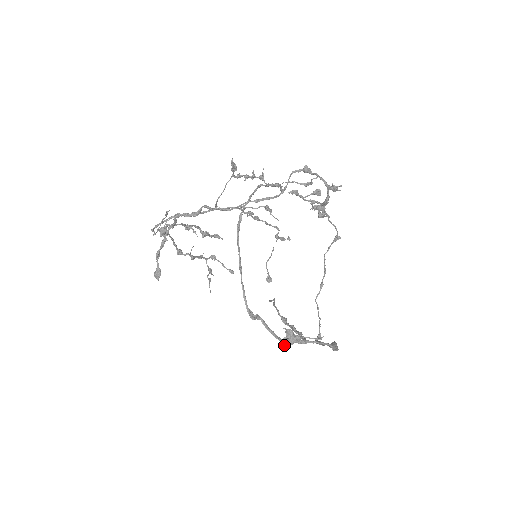
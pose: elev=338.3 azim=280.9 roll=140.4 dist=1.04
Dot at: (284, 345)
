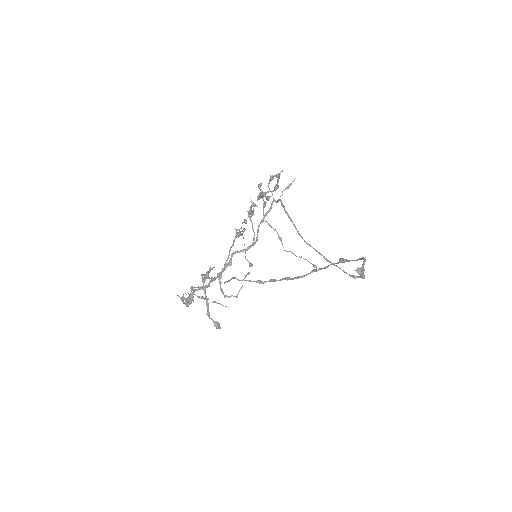
Dot at: (363, 278)
